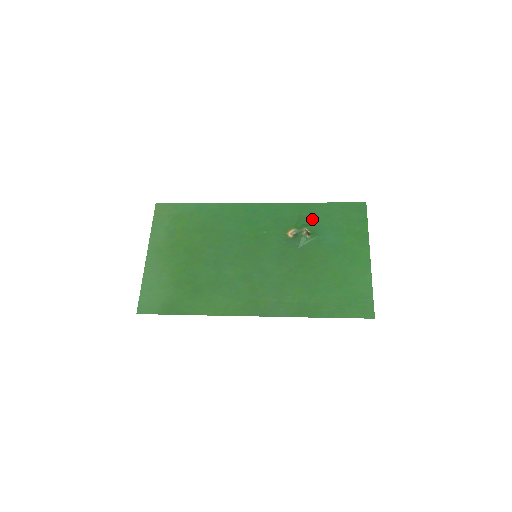
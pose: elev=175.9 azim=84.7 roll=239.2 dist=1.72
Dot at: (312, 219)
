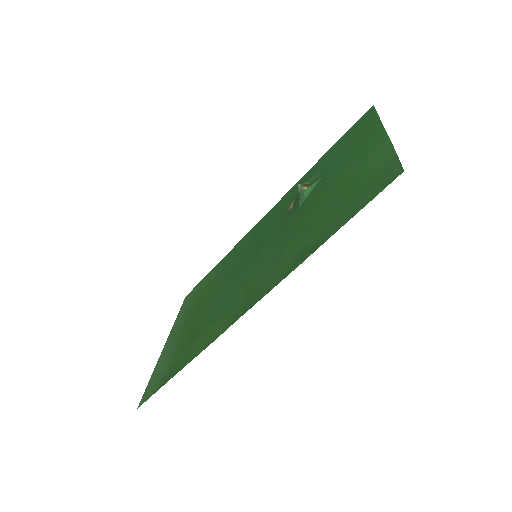
Dot at: (314, 174)
